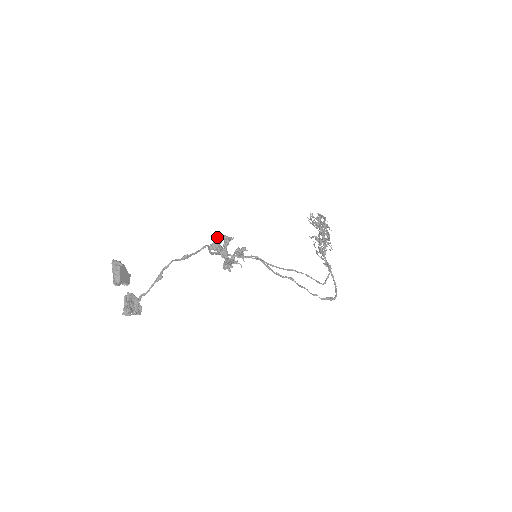
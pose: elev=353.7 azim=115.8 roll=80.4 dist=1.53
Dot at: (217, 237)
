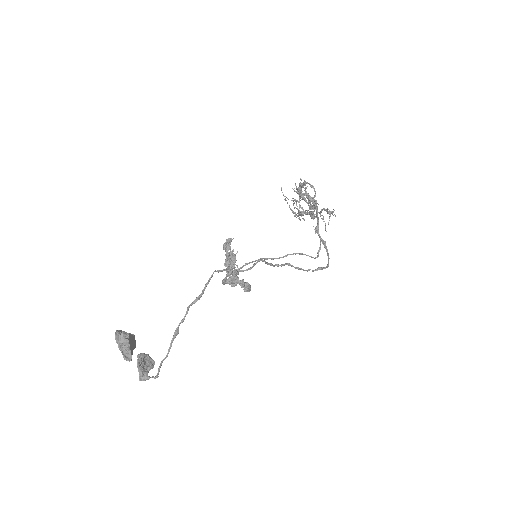
Dot at: (234, 271)
